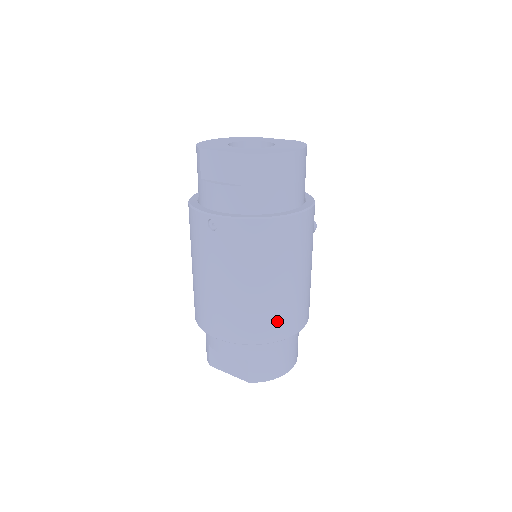
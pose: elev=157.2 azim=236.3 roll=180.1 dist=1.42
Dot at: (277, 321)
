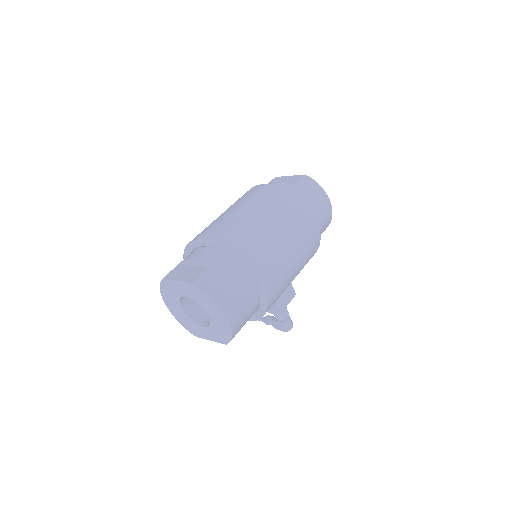
Dot at: (257, 250)
